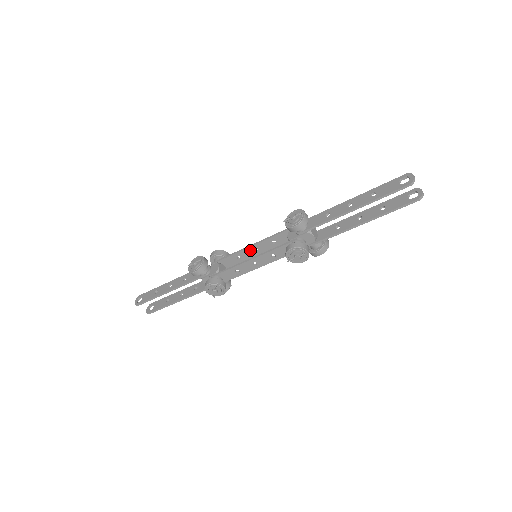
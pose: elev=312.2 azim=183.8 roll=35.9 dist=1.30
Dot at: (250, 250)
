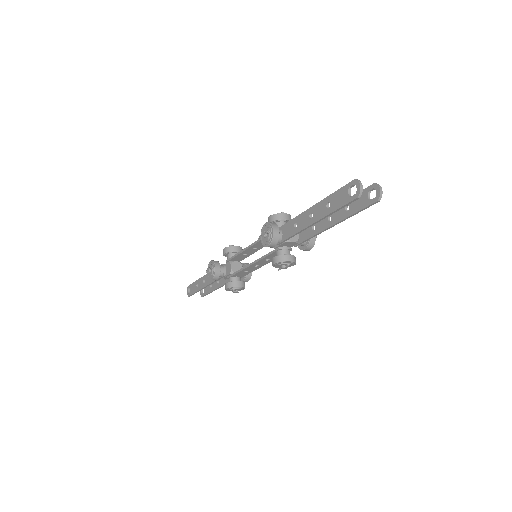
Dot at: (250, 249)
